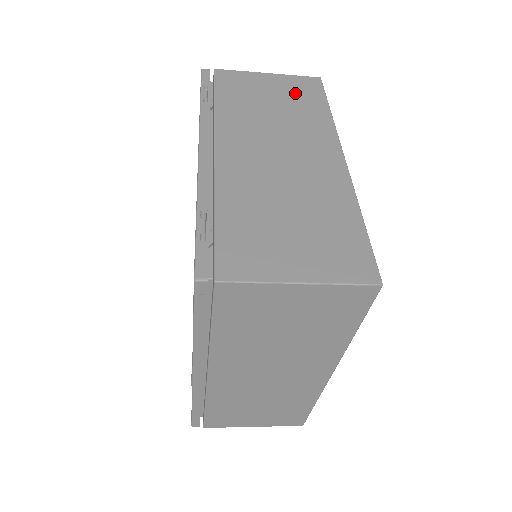
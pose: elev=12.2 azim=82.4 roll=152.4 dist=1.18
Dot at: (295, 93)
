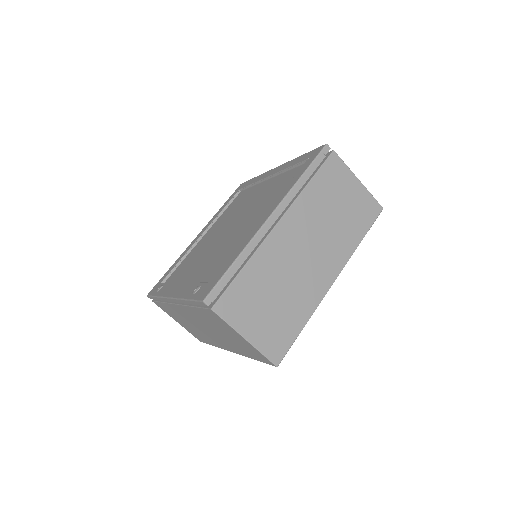
Dot at: occluded
